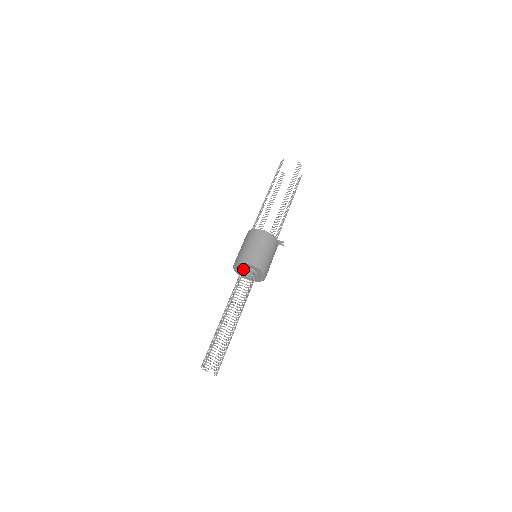
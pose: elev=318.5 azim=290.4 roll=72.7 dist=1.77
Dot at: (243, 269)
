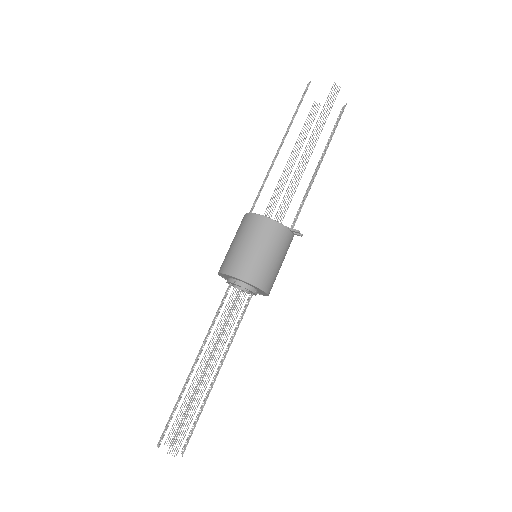
Dot at: (230, 282)
